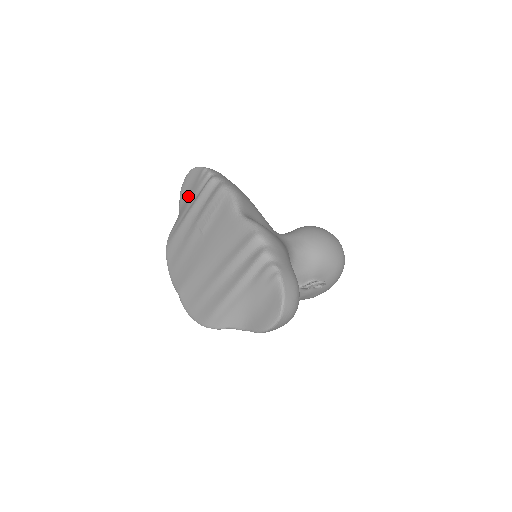
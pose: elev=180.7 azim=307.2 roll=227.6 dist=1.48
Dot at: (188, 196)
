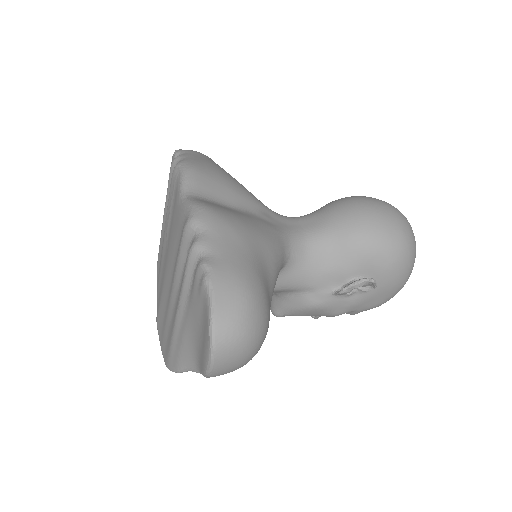
Dot at: occluded
